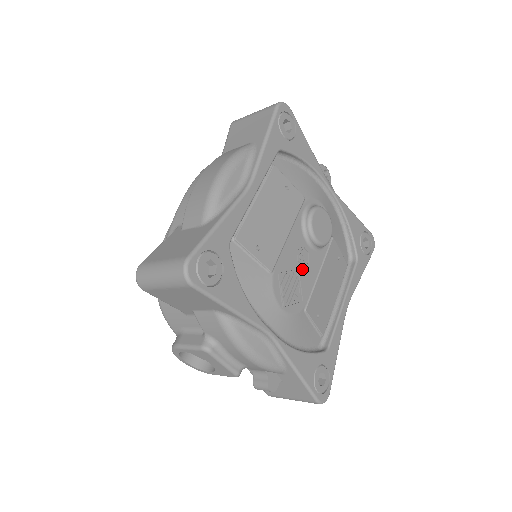
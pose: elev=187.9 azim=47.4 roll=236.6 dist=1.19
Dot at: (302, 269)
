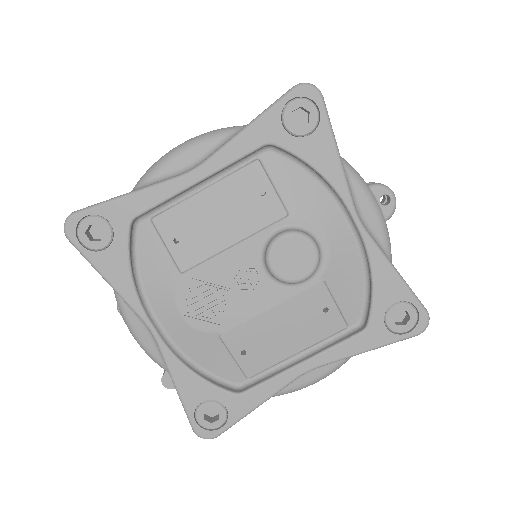
Dot at: (238, 292)
